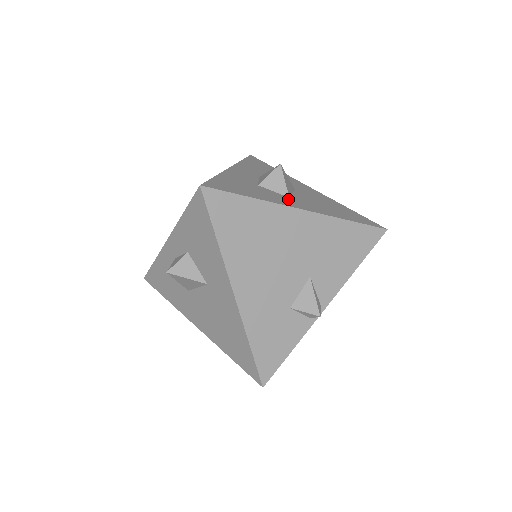
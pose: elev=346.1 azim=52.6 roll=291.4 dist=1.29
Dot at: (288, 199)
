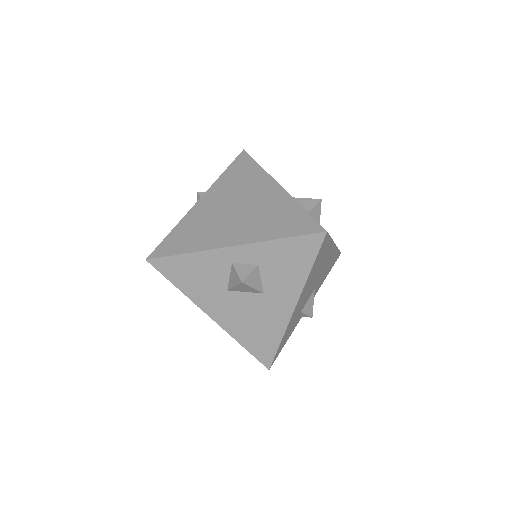
Dot at: occluded
